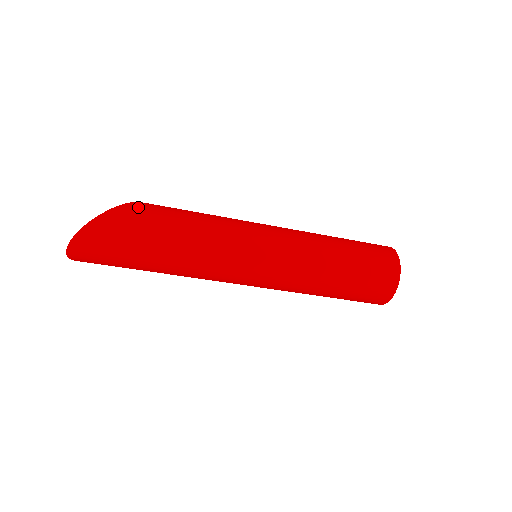
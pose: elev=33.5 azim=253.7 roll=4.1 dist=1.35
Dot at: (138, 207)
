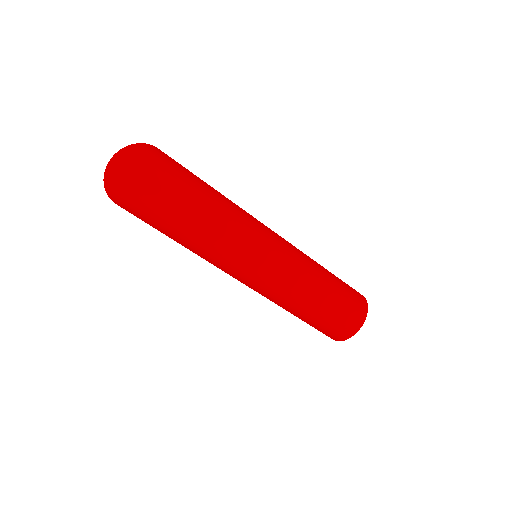
Dot at: occluded
